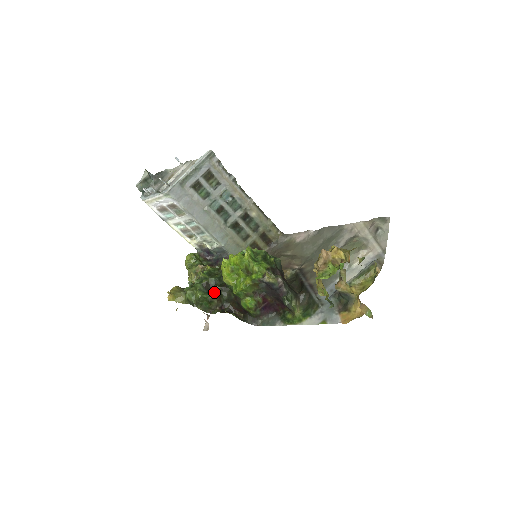
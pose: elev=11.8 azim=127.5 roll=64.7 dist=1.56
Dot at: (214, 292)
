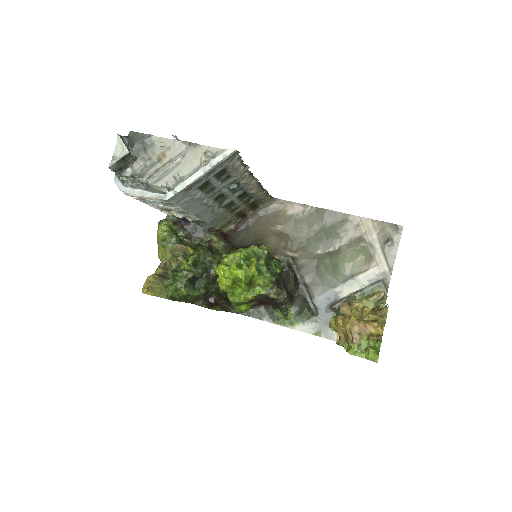
Dot at: (202, 289)
